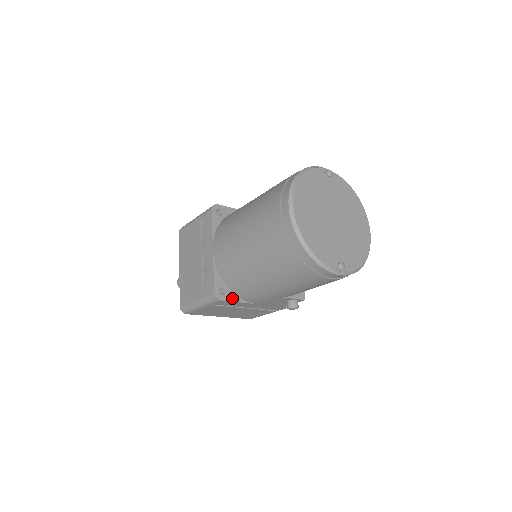
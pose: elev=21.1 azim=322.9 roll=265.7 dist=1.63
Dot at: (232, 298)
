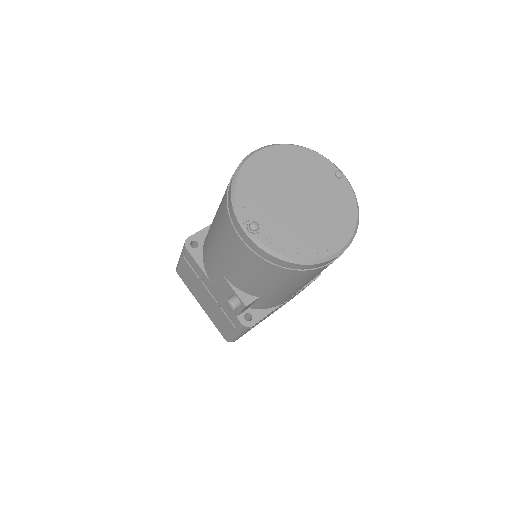
Dot at: (197, 257)
